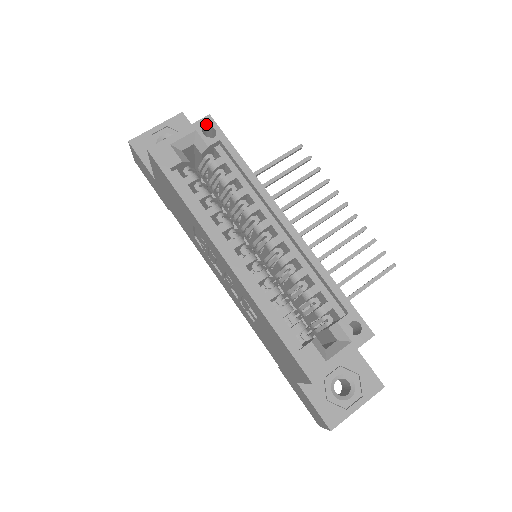
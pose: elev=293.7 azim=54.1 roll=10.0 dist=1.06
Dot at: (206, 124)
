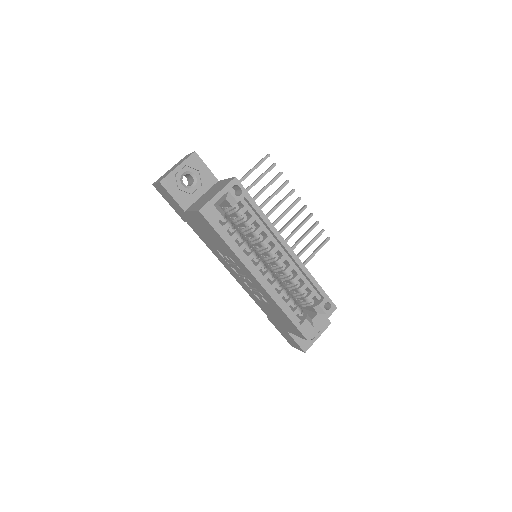
Dot at: (234, 185)
